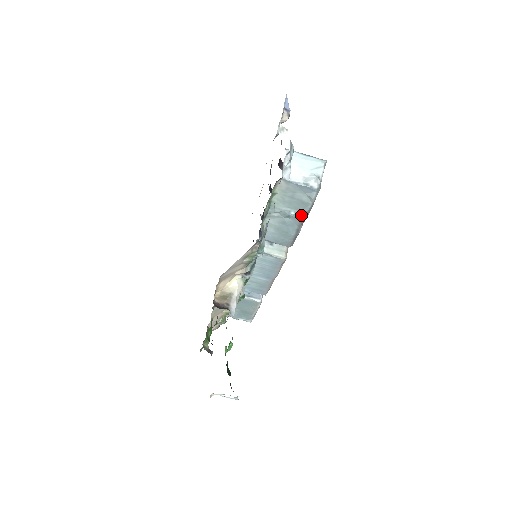
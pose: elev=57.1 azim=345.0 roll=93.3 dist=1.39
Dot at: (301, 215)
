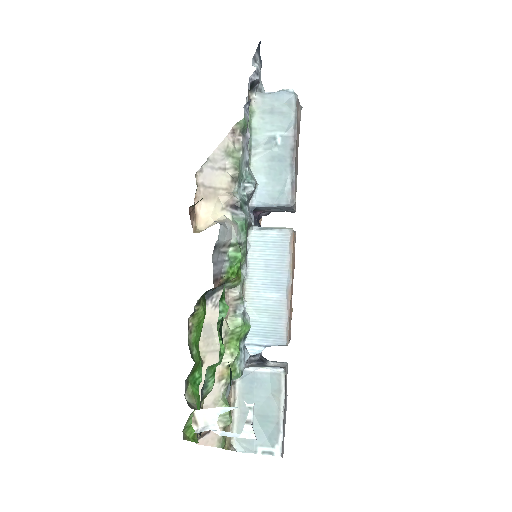
Dot at: (288, 138)
